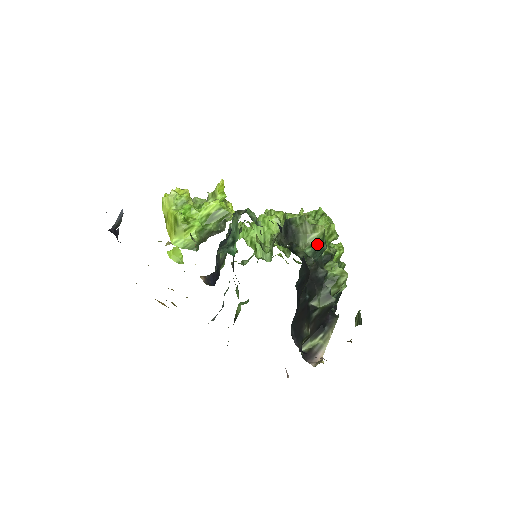
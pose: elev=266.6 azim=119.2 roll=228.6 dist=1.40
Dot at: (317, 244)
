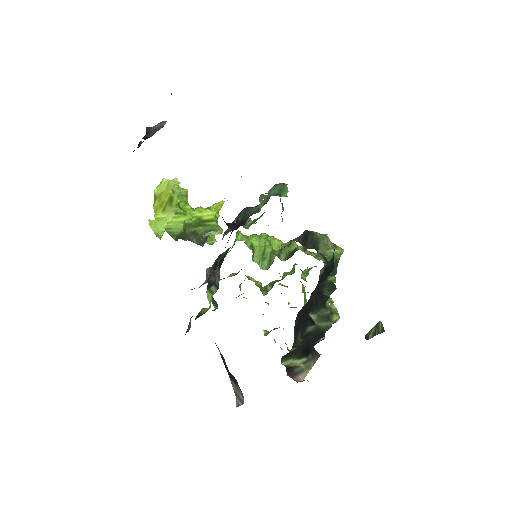
Dot at: (334, 260)
